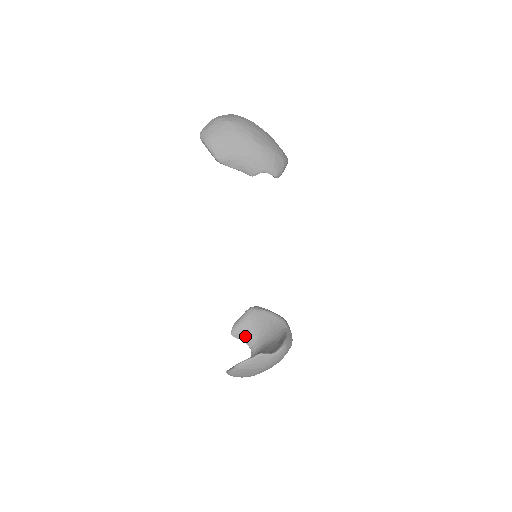
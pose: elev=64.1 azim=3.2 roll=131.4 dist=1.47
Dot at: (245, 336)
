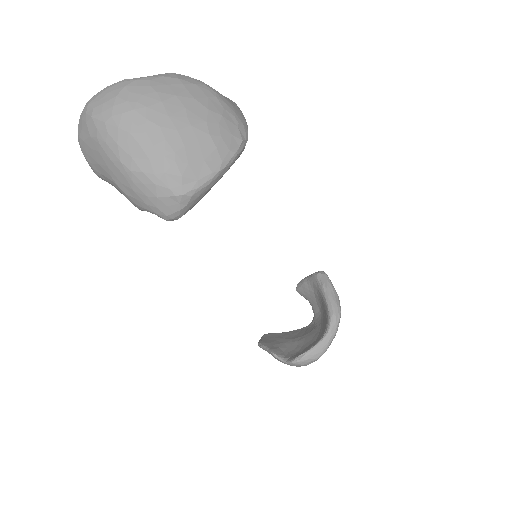
Dot at: (309, 299)
